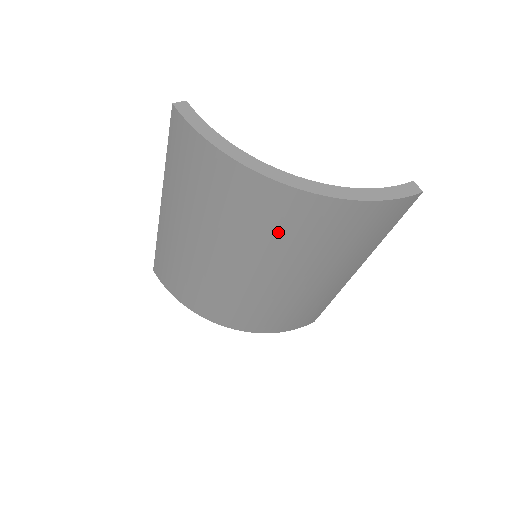
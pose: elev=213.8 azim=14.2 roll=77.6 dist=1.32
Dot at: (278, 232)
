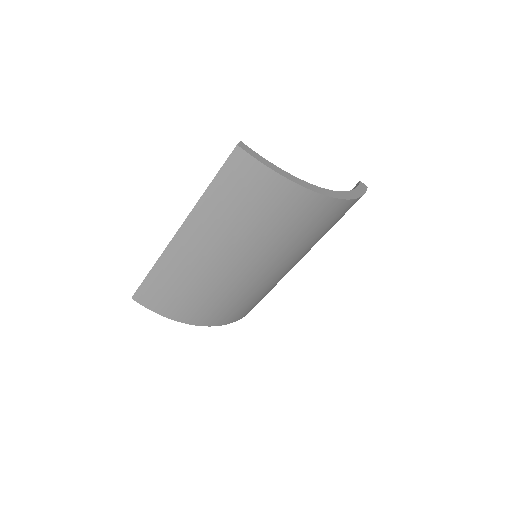
Dot at: (302, 231)
